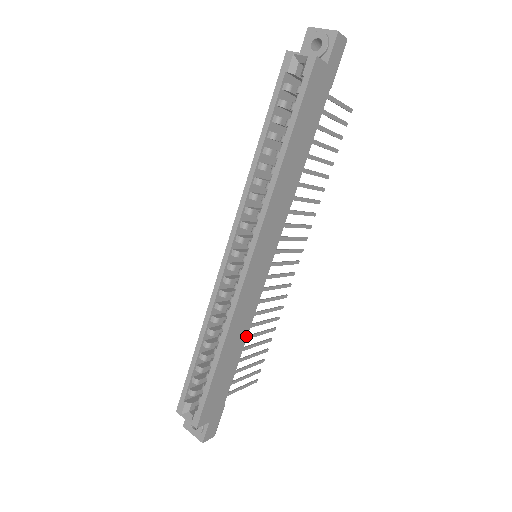
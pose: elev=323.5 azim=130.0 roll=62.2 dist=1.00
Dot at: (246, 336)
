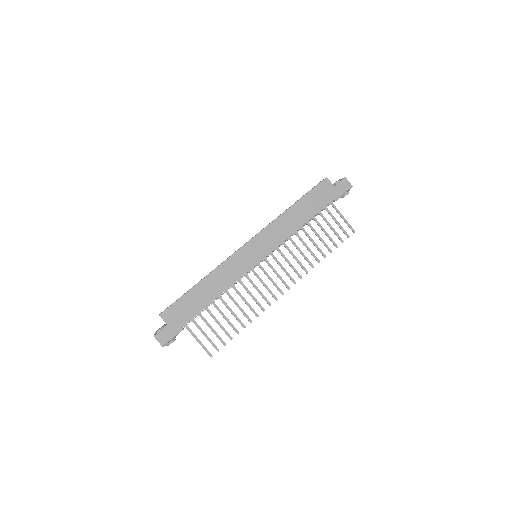
Dot at: (222, 292)
